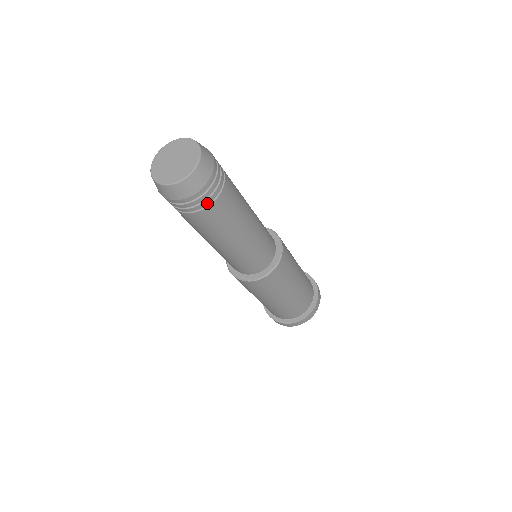
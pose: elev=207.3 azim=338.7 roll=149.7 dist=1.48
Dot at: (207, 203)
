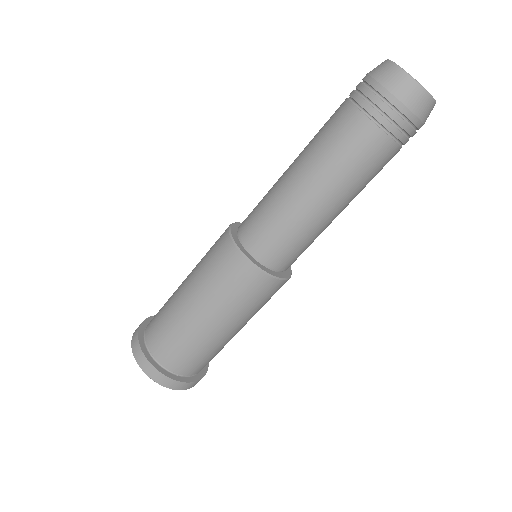
Dot at: (399, 137)
